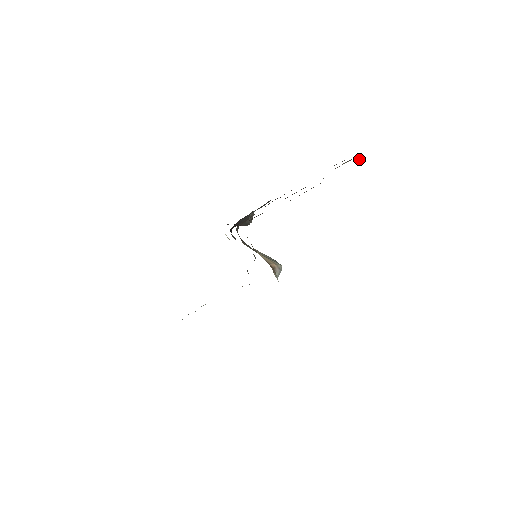
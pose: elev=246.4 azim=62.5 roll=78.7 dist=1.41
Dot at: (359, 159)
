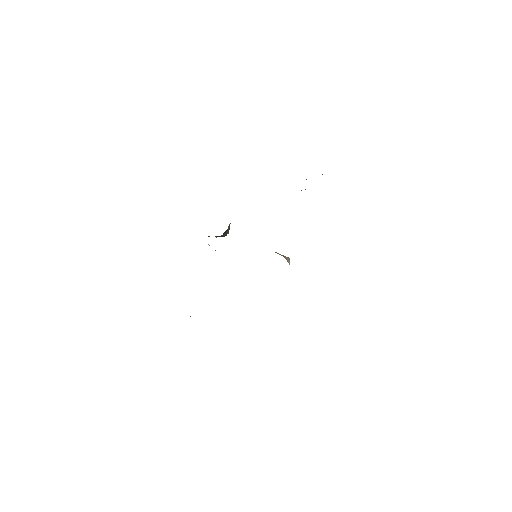
Dot at: occluded
